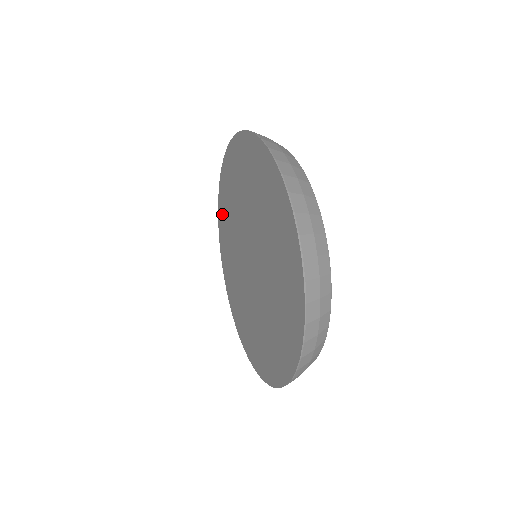
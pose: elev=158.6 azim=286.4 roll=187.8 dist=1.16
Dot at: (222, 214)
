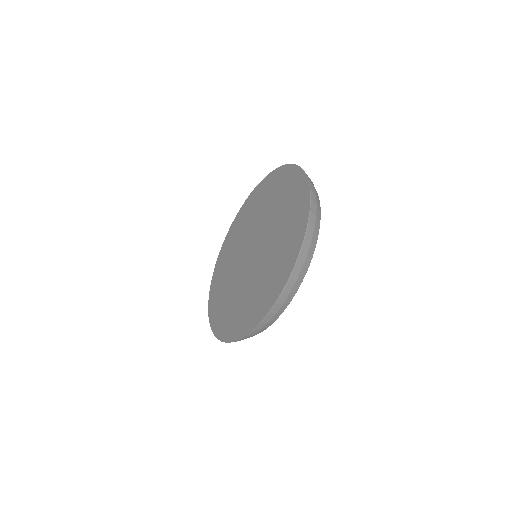
Dot at: (216, 287)
